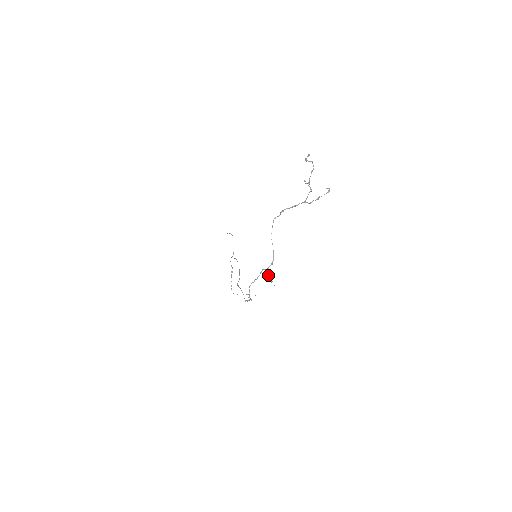
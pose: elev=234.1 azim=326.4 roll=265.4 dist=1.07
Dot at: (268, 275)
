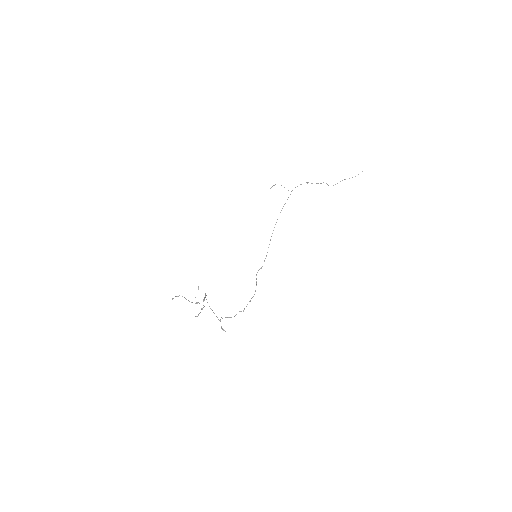
Dot at: (221, 326)
